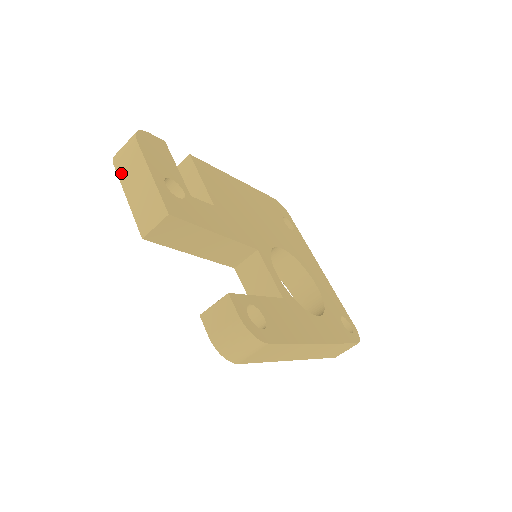
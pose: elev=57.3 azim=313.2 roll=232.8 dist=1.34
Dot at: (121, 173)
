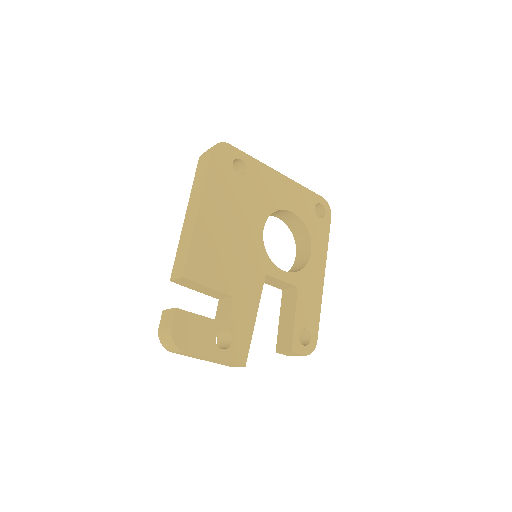
Dot at: (184, 355)
